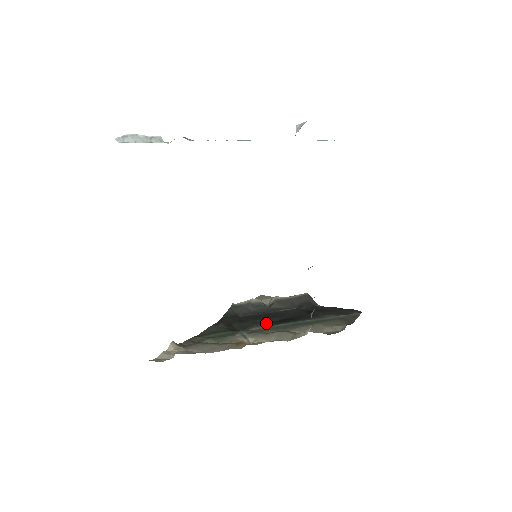
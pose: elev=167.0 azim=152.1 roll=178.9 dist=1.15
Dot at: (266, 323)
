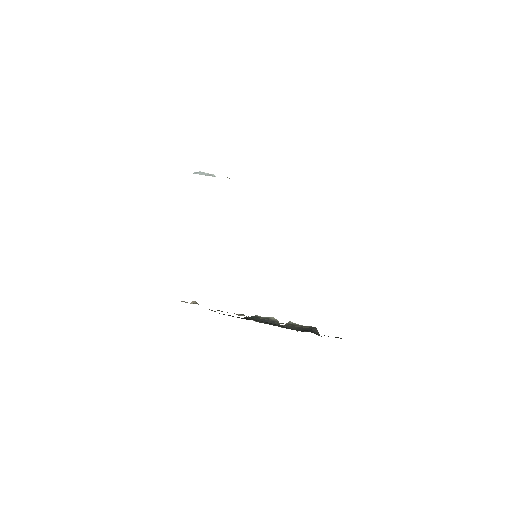
Dot at: (266, 322)
